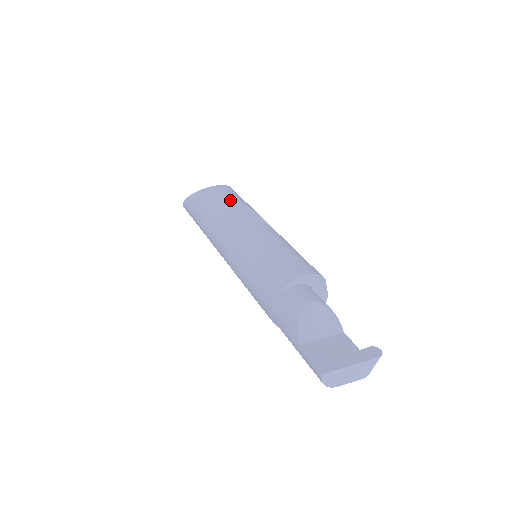
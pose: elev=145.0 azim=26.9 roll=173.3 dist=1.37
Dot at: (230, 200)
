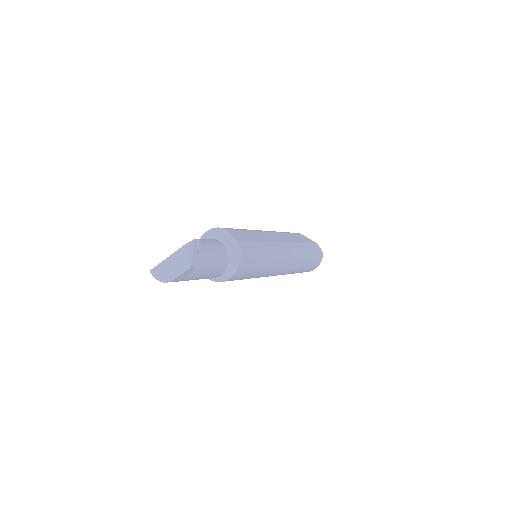
Dot at: occluded
